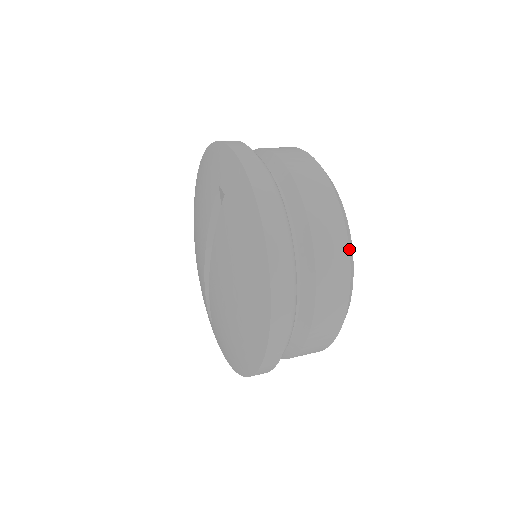
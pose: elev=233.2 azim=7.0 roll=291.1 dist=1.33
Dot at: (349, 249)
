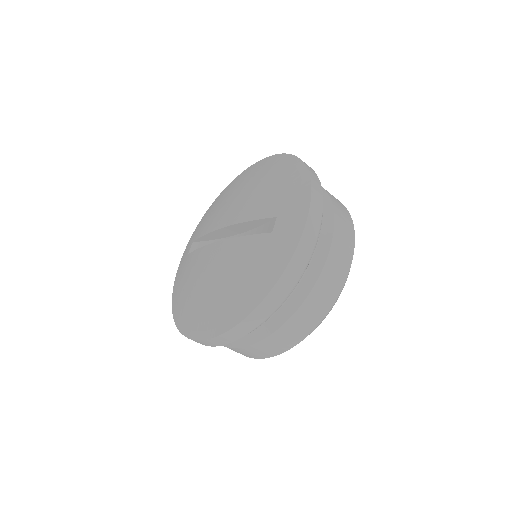
Dot at: occluded
